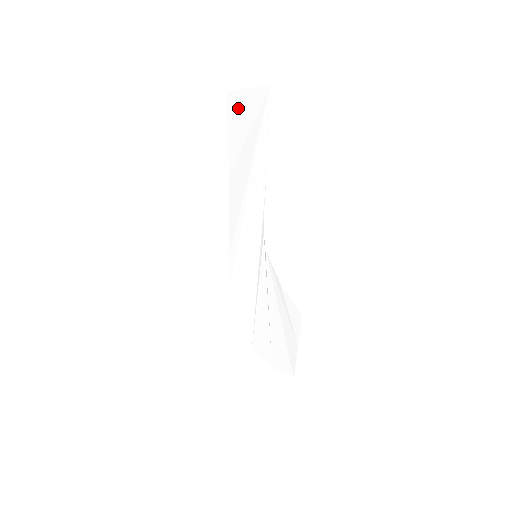
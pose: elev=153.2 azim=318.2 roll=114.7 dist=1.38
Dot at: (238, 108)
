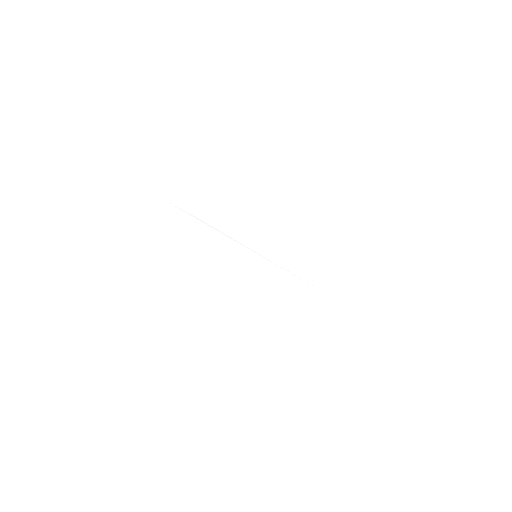
Dot at: (144, 225)
